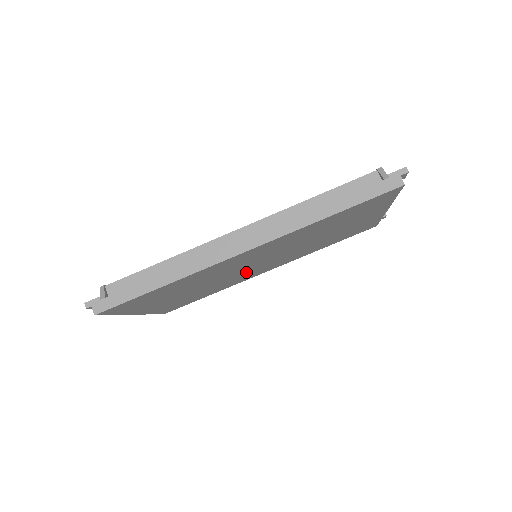
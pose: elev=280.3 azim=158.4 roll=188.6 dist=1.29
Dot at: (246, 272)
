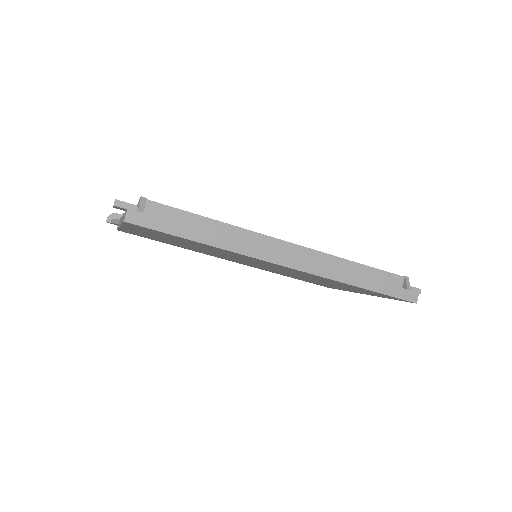
Dot at: occluded
